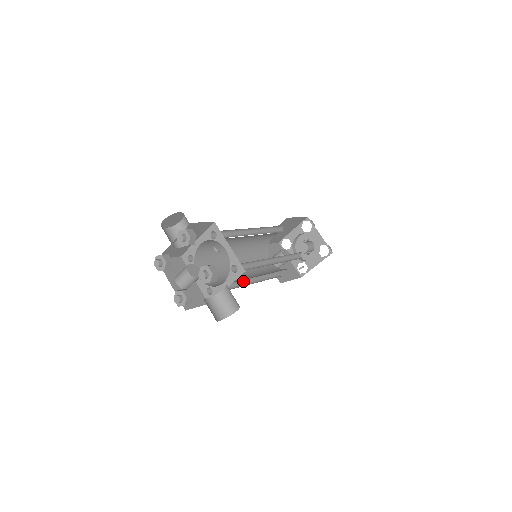
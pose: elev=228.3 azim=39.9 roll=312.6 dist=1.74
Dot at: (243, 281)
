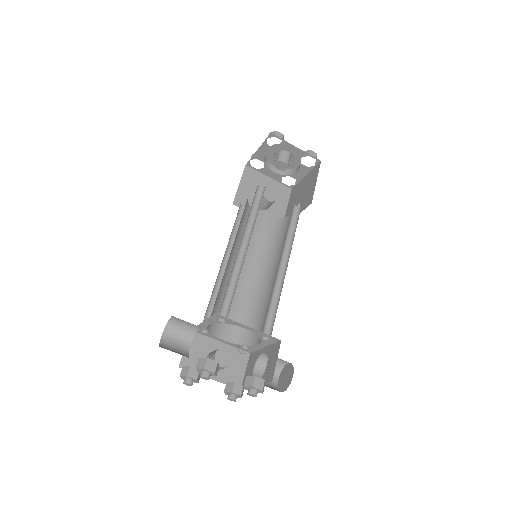
Dot at: occluded
